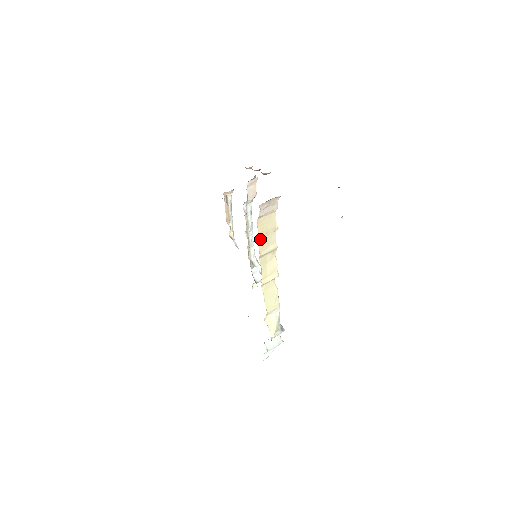
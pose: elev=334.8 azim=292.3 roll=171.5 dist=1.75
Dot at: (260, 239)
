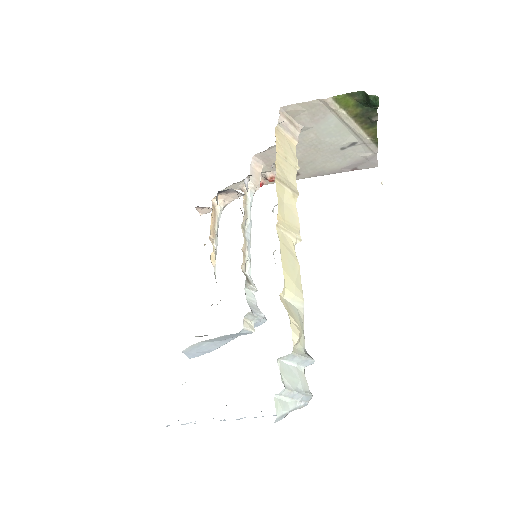
Dot at: (277, 156)
